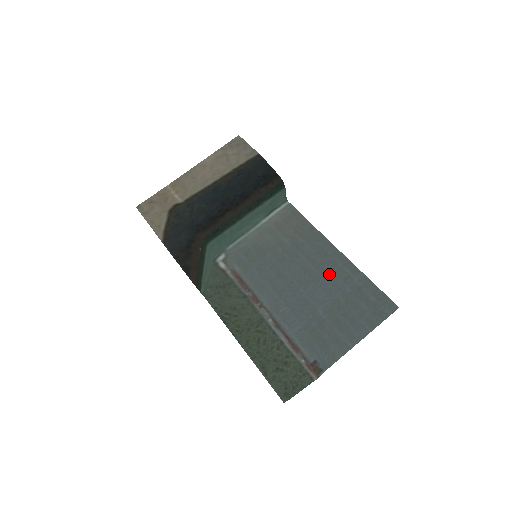
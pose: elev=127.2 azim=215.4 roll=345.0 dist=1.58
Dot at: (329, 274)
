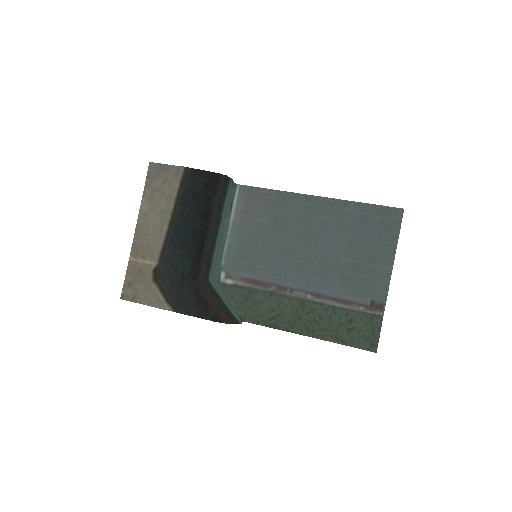
Dot at: (326, 223)
